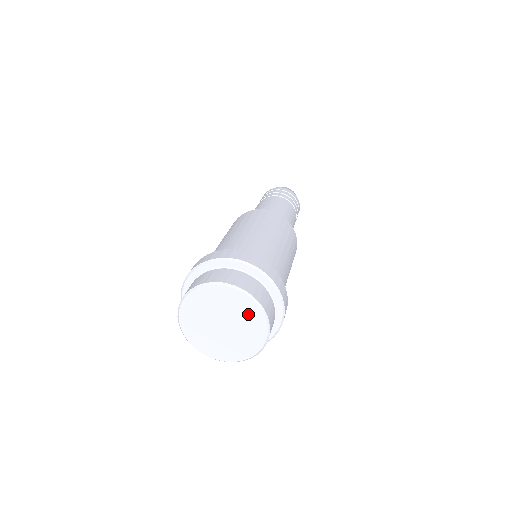
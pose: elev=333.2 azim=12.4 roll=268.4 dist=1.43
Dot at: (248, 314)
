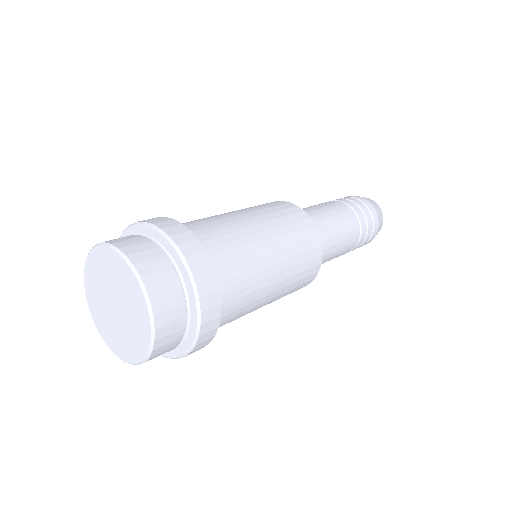
Dot at: (127, 284)
